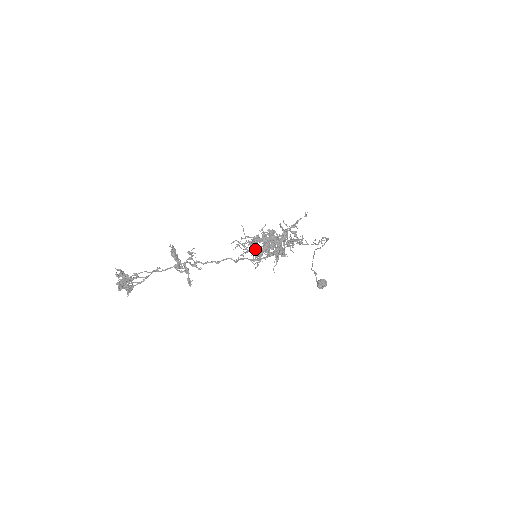
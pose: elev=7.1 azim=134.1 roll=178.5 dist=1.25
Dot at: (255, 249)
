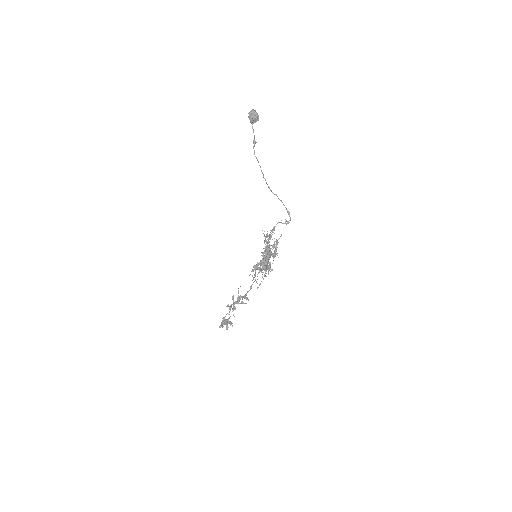
Dot at: occluded
